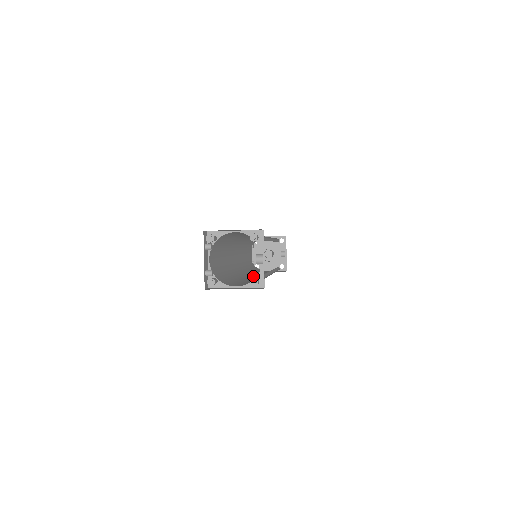
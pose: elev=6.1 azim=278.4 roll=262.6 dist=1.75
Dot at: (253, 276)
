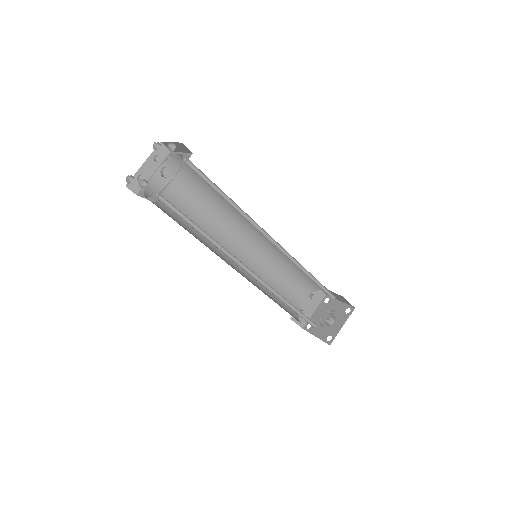
Dot at: (240, 273)
